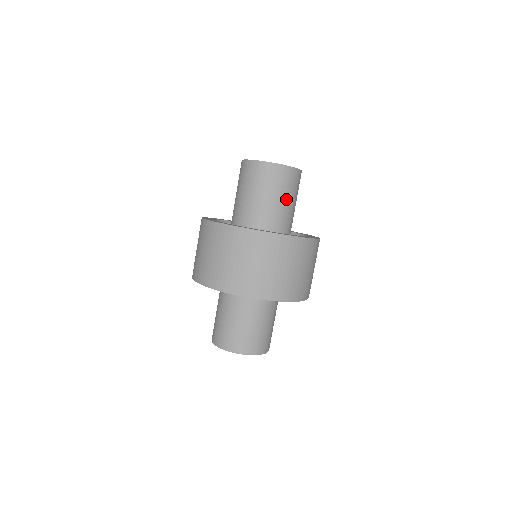
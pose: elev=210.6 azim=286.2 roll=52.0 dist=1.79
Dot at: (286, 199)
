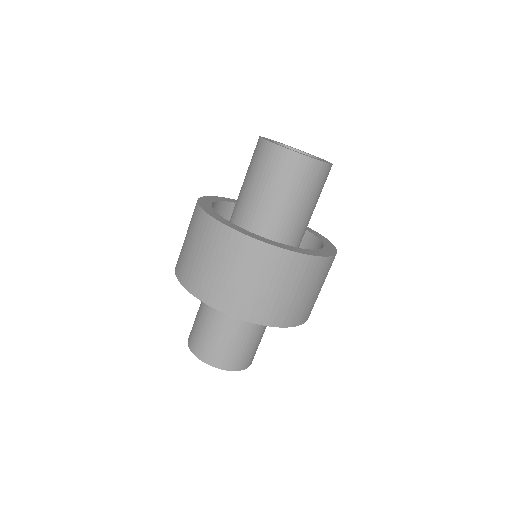
Dot at: (309, 201)
